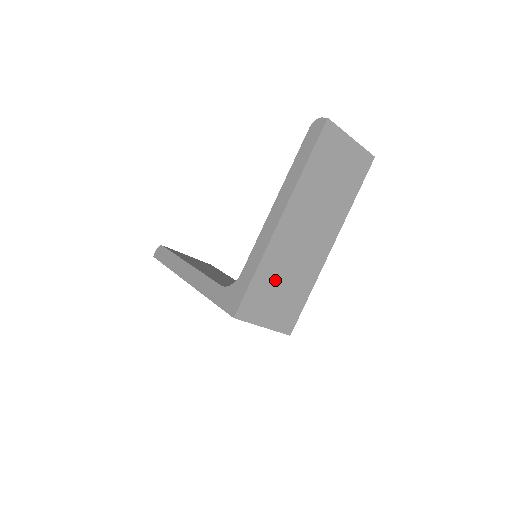
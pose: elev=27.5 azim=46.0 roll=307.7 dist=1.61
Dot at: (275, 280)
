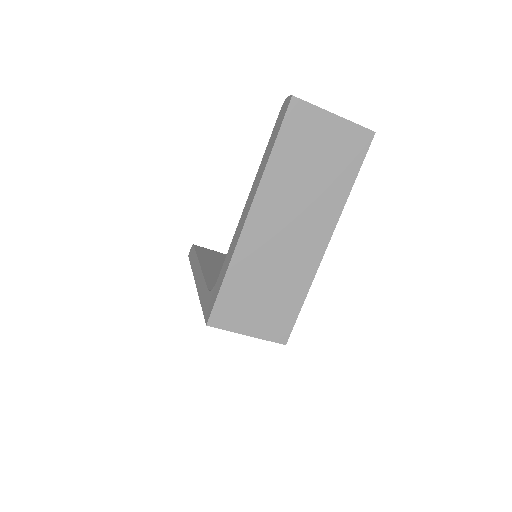
Dot at: (253, 285)
